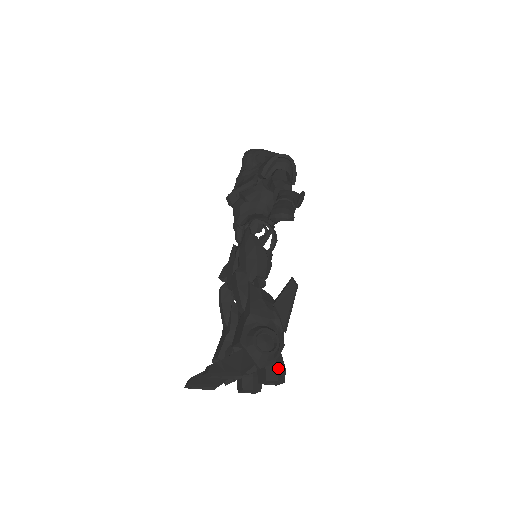
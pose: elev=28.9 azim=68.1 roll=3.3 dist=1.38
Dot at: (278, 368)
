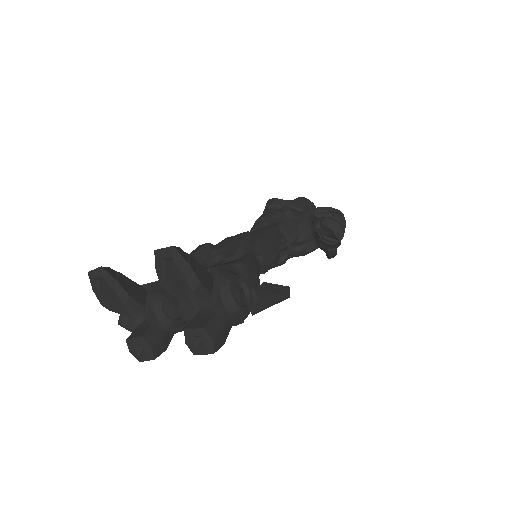
Dot at: (223, 332)
